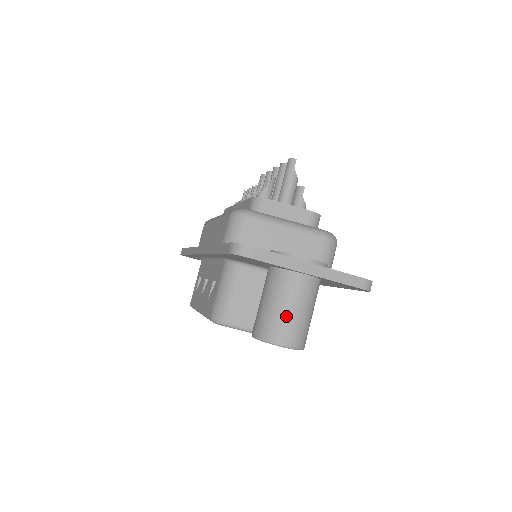
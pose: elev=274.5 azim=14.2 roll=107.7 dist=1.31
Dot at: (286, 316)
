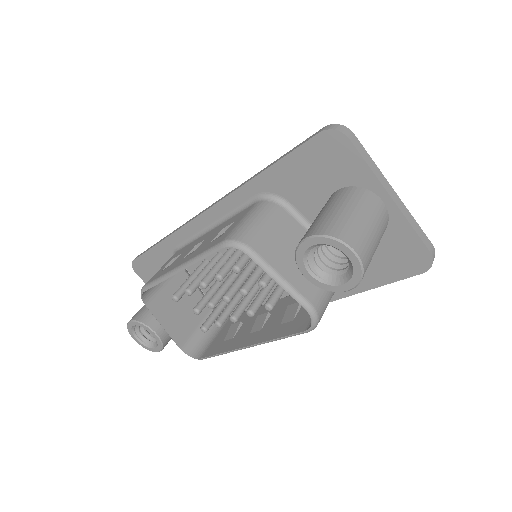
Dot at: (360, 223)
